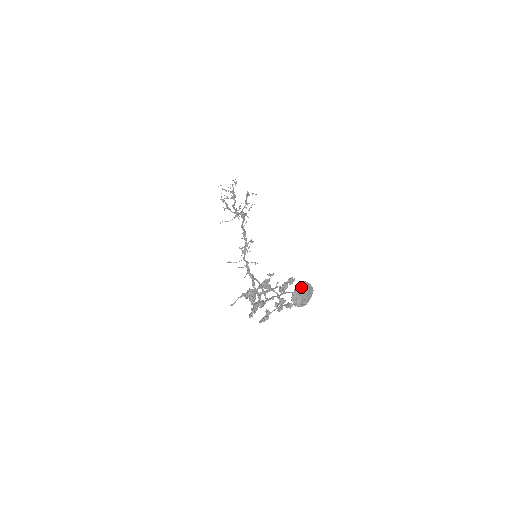
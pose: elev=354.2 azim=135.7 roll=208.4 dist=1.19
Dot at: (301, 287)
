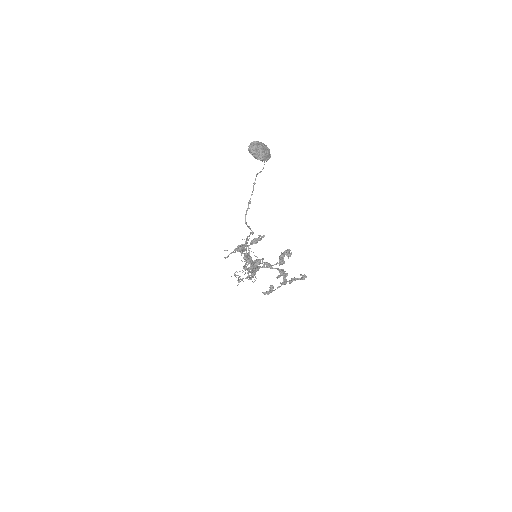
Dot at: (255, 142)
